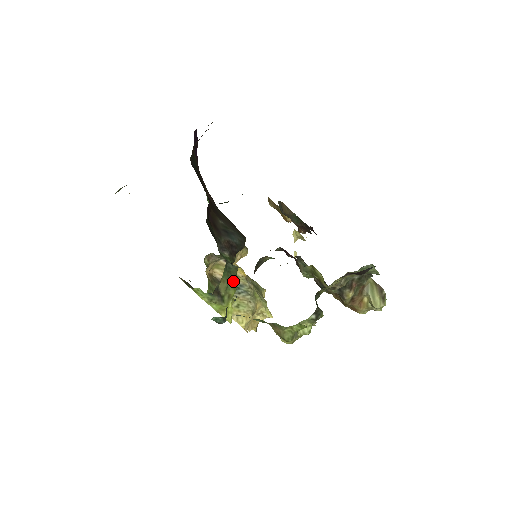
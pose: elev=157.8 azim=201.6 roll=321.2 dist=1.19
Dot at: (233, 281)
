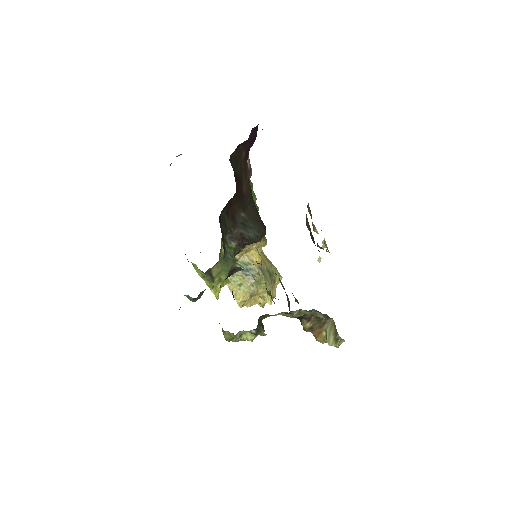
Dot at: (227, 269)
